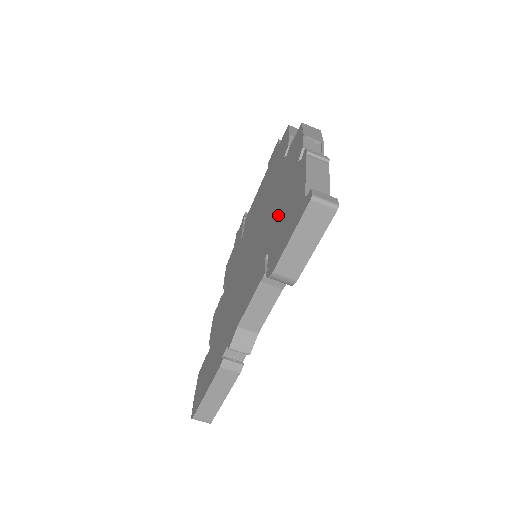
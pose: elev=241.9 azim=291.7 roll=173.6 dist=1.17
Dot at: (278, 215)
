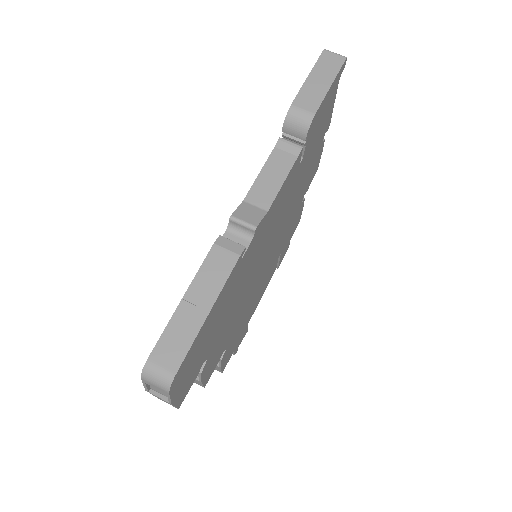
Dot at: occluded
